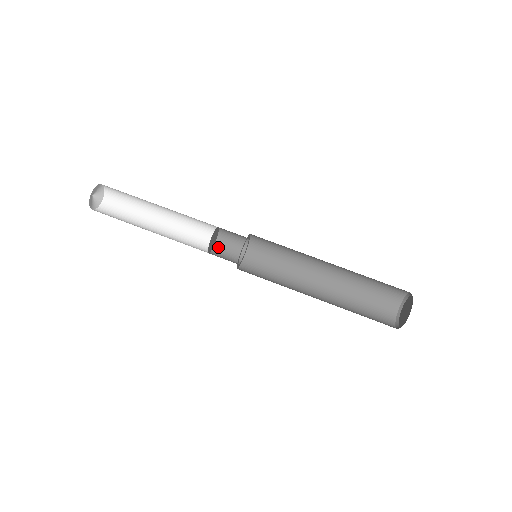
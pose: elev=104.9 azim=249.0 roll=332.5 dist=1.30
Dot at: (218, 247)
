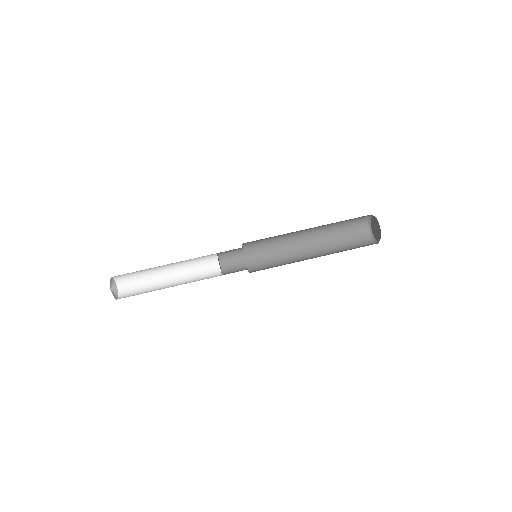
Dot at: (223, 261)
